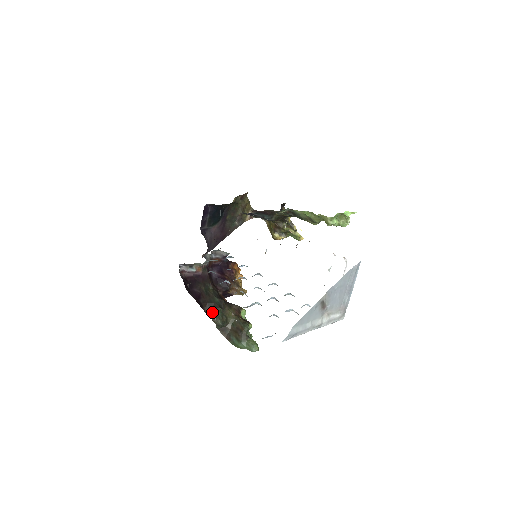
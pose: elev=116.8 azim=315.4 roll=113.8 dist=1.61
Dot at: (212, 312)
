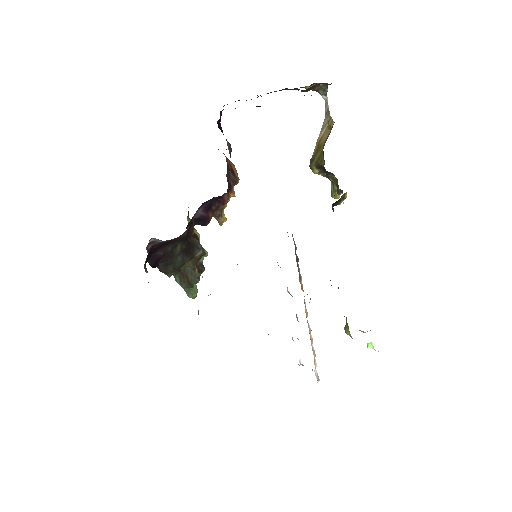
Dot at: (166, 270)
